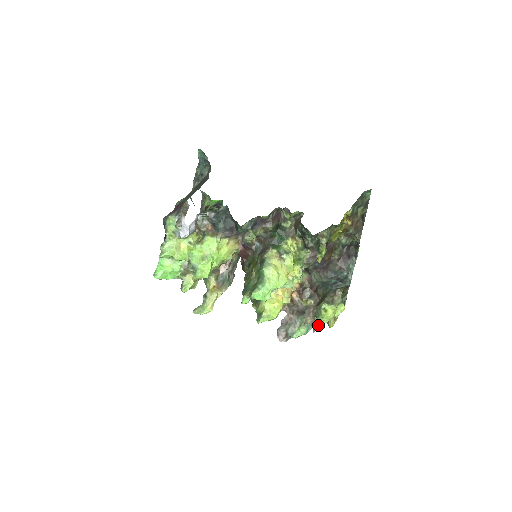
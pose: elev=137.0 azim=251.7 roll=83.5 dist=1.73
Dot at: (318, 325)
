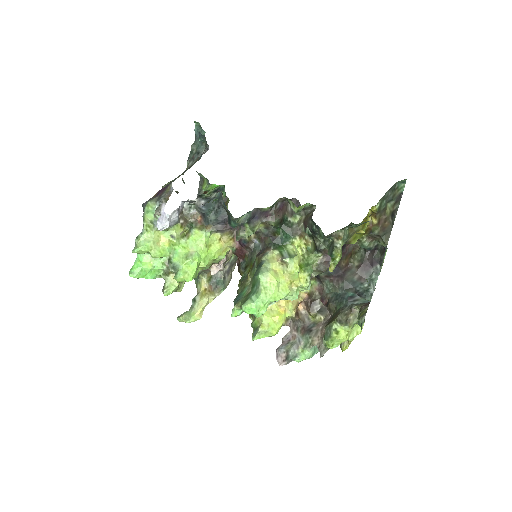
Dot at: (327, 349)
